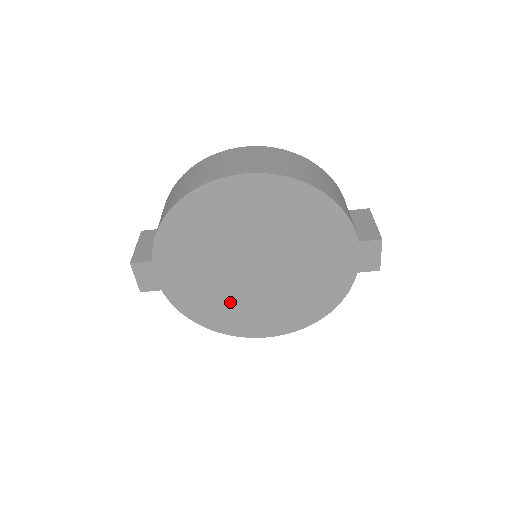
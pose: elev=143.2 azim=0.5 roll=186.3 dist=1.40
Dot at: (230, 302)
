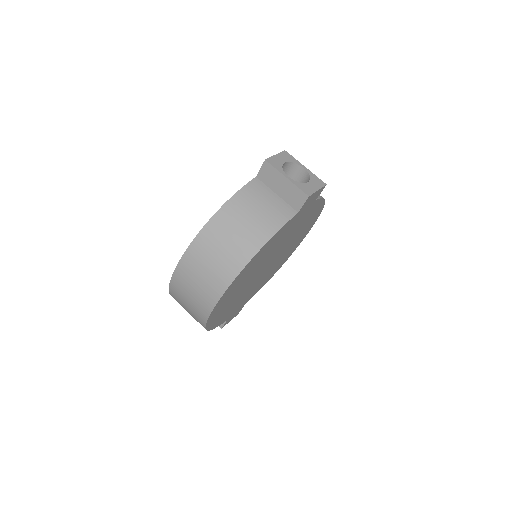
Dot at: occluded
